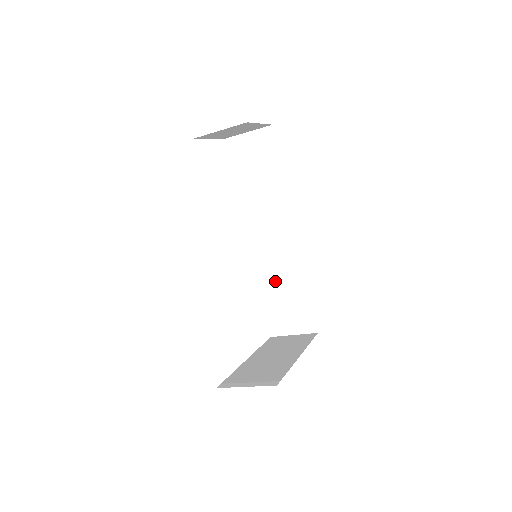
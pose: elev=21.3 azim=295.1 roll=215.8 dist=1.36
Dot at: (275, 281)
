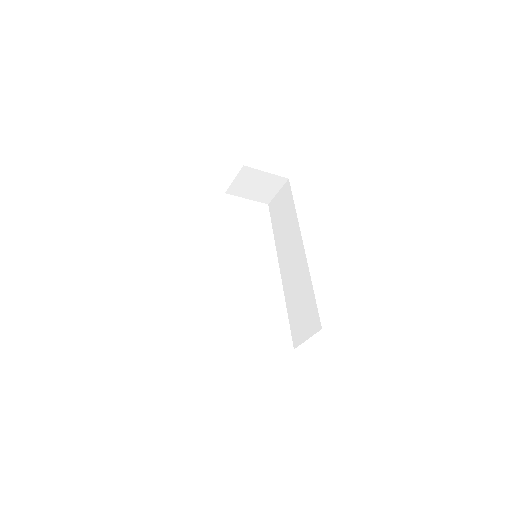
Dot at: (294, 294)
